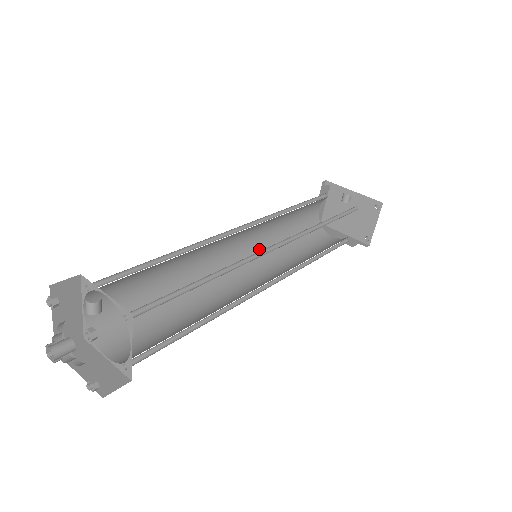
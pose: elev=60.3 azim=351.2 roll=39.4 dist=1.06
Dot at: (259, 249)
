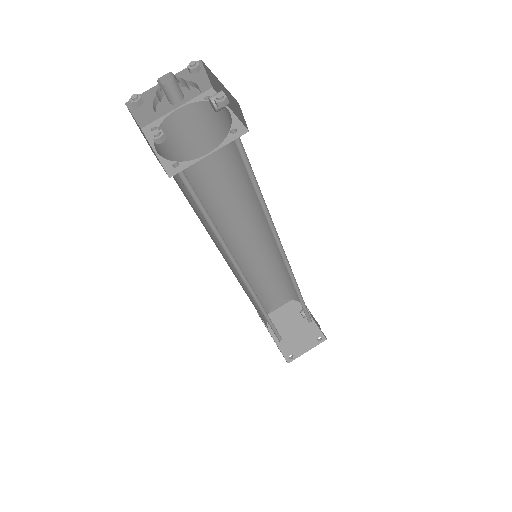
Dot at: (243, 266)
